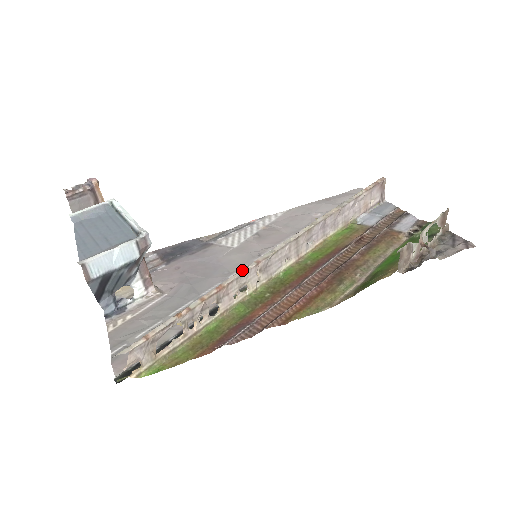
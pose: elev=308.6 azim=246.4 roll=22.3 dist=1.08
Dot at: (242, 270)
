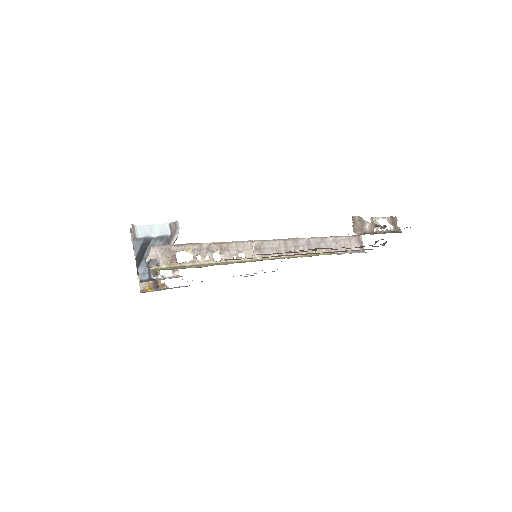
Dot at: (240, 241)
